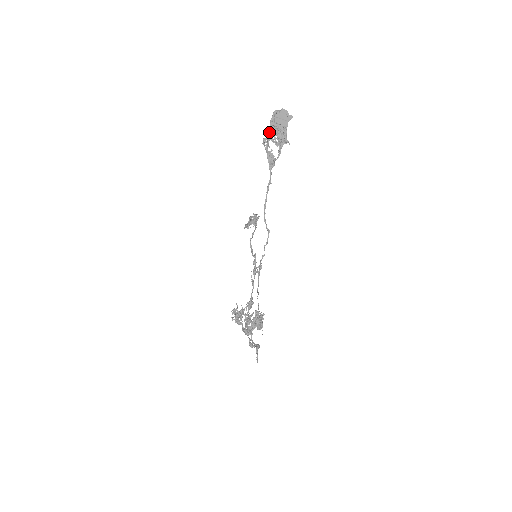
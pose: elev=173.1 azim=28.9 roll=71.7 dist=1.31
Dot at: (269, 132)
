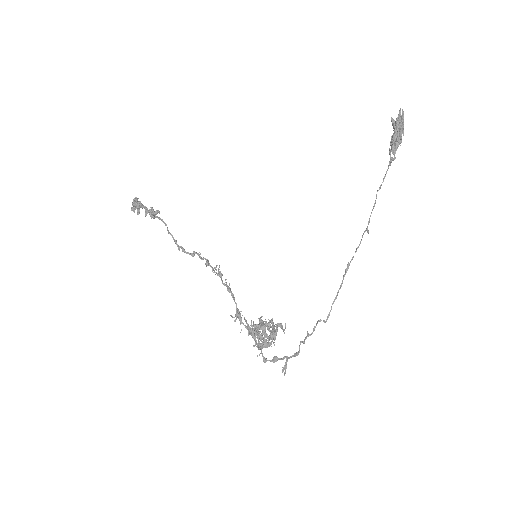
Dot at: occluded
